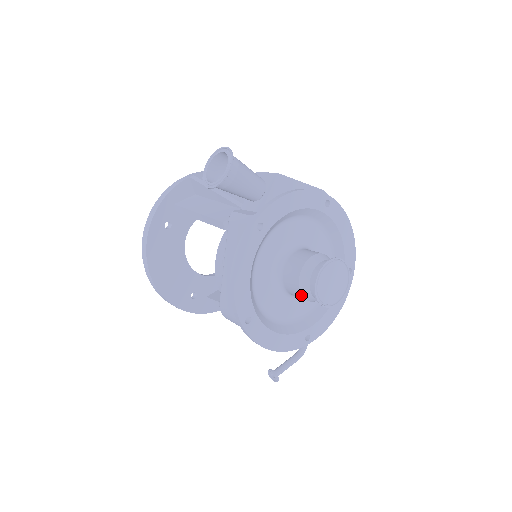
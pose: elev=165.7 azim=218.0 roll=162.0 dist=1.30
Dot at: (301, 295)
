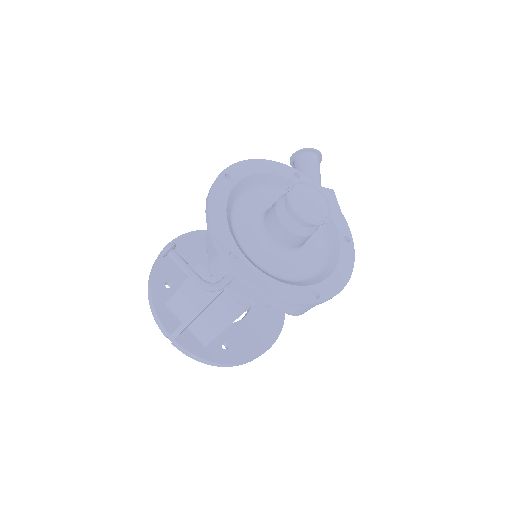
Dot at: (277, 201)
